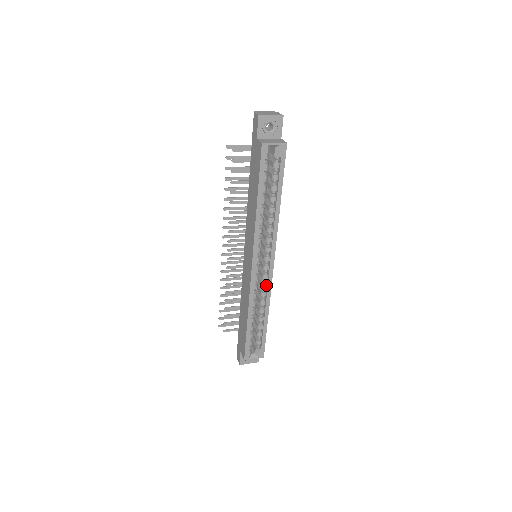
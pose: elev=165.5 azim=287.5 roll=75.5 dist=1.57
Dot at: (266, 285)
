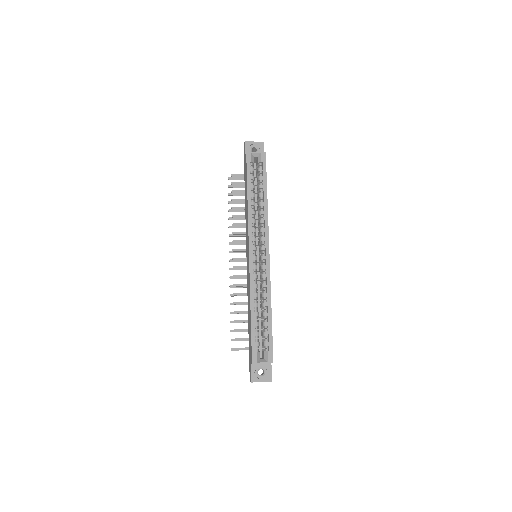
Dot at: (265, 275)
